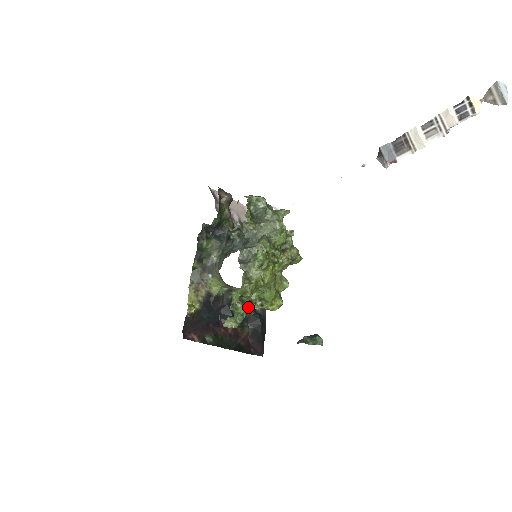
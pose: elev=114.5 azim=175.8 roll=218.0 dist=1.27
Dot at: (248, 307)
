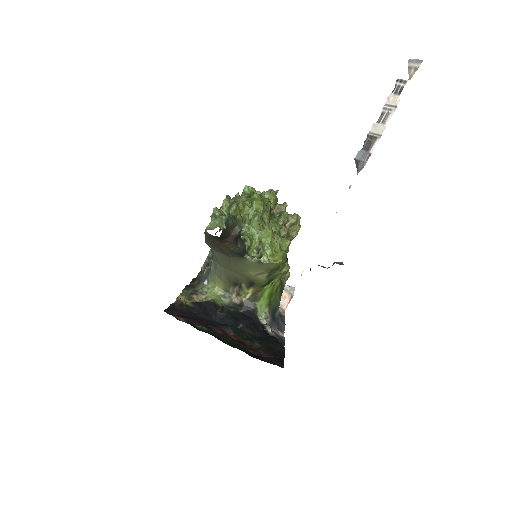
Dot at: (235, 216)
